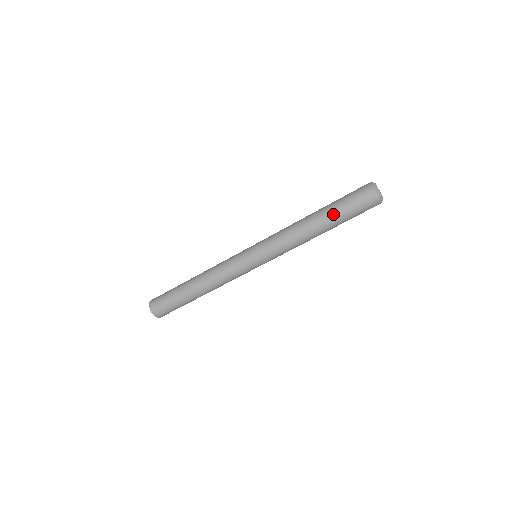
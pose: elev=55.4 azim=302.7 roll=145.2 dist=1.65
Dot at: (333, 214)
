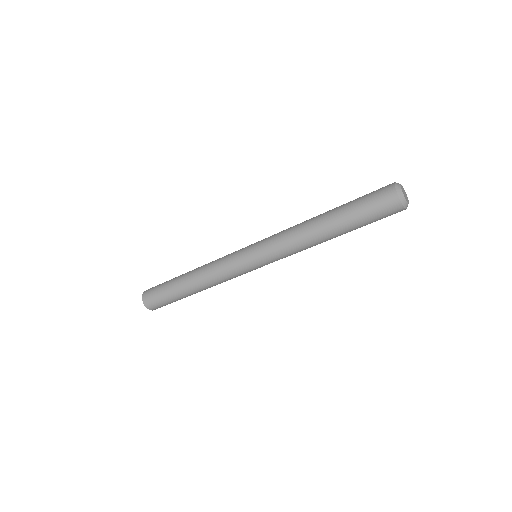
Dot at: (344, 216)
